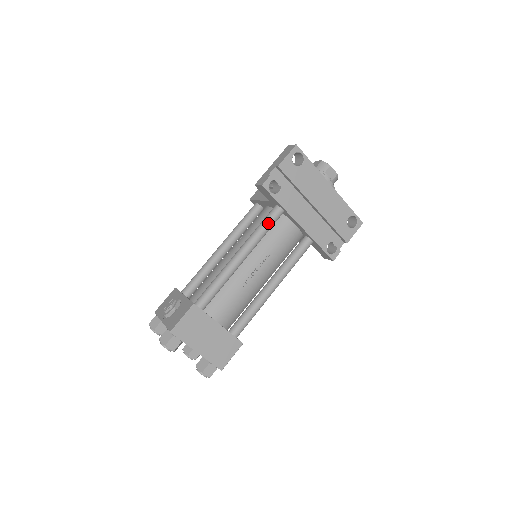
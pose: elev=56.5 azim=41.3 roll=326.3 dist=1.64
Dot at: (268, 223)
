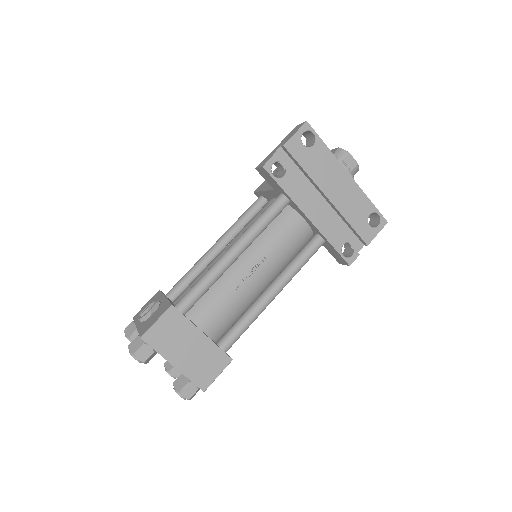
Dot at: (269, 214)
